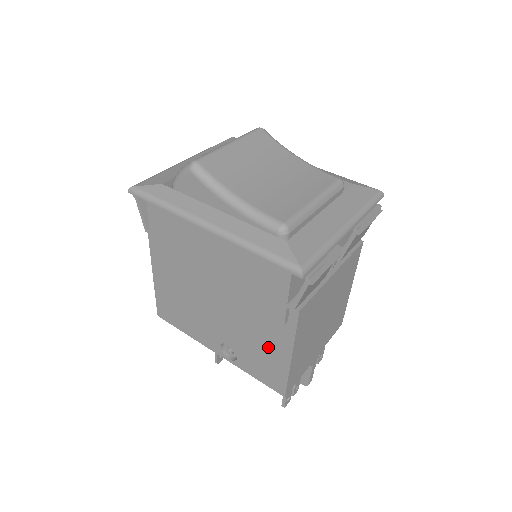
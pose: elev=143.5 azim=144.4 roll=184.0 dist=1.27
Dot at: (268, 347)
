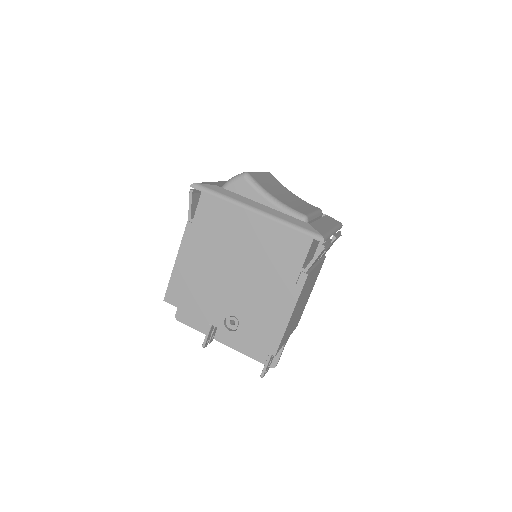
Dot at: (272, 311)
